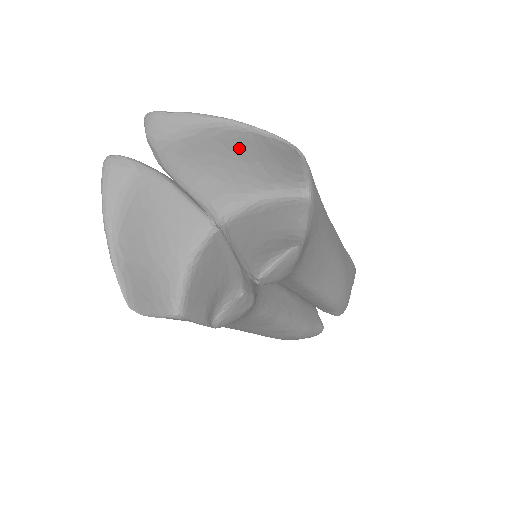
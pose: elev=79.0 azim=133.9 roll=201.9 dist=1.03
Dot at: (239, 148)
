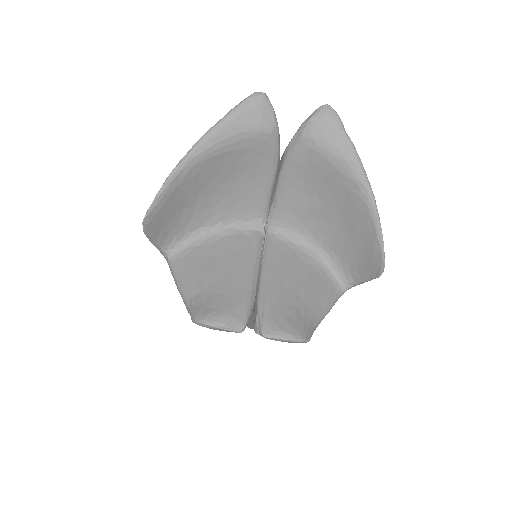
Dot at: (351, 214)
